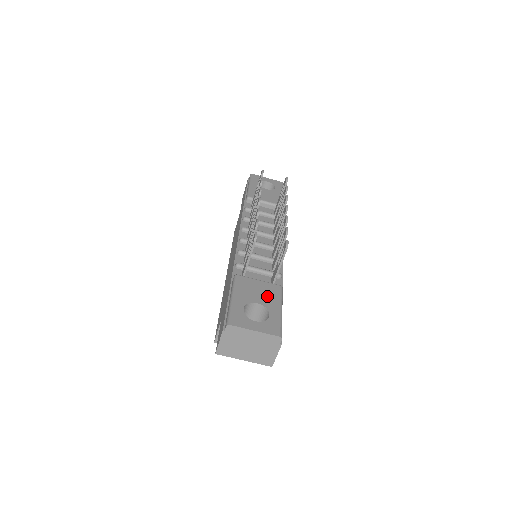
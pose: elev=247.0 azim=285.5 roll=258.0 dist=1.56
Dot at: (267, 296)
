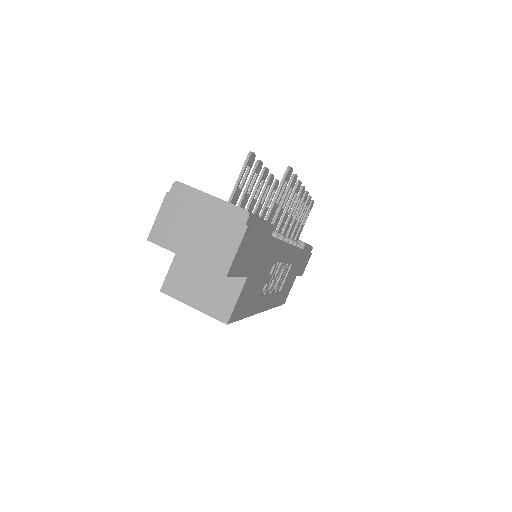
Dot at: occluded
